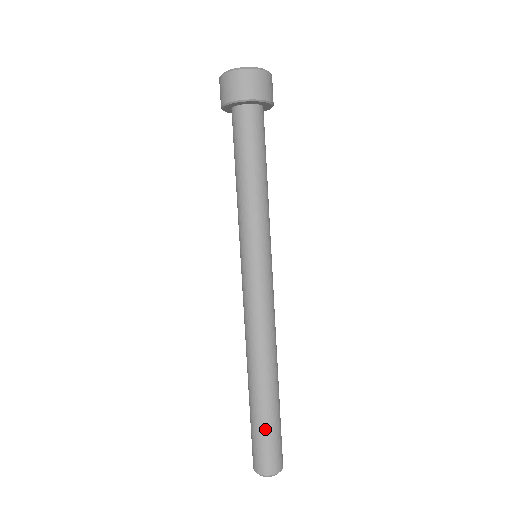
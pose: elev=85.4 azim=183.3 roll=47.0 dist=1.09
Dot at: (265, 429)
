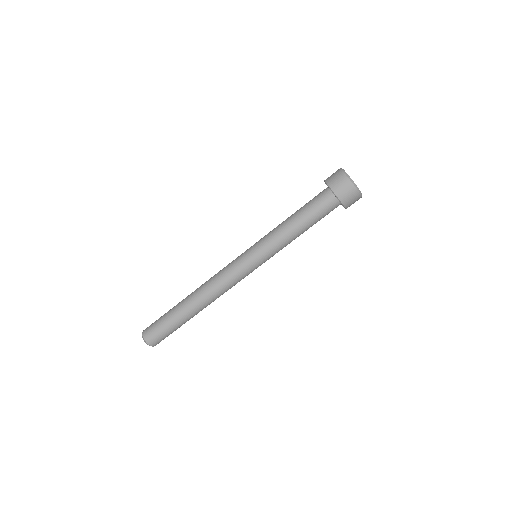
Dot at: (170, 326)
